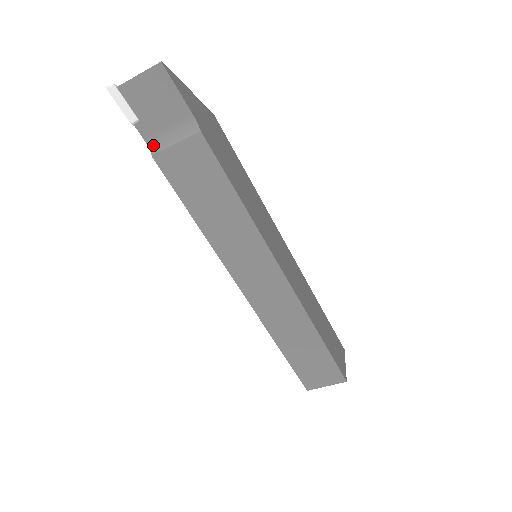
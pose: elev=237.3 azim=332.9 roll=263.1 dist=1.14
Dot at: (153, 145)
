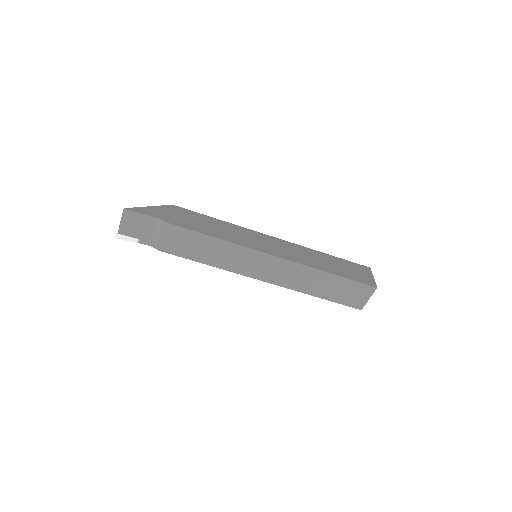
Dot at: (154, 245)
